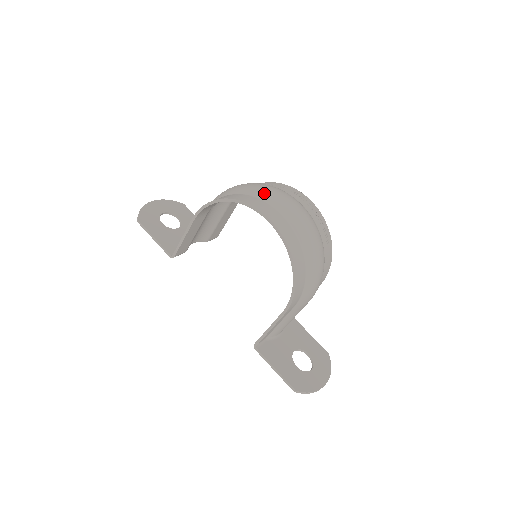
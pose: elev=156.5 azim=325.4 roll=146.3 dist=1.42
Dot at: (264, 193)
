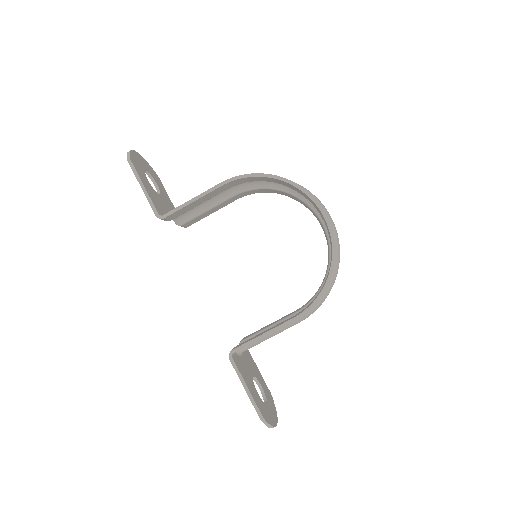
Dot at: (310, 192)
